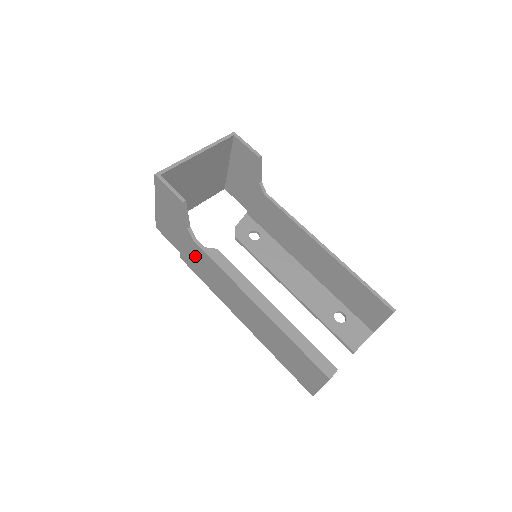
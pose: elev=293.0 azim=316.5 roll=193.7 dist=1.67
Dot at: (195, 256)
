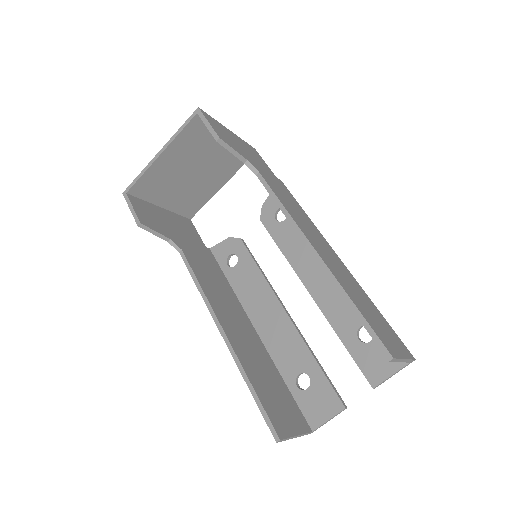
Dot at: occluded
